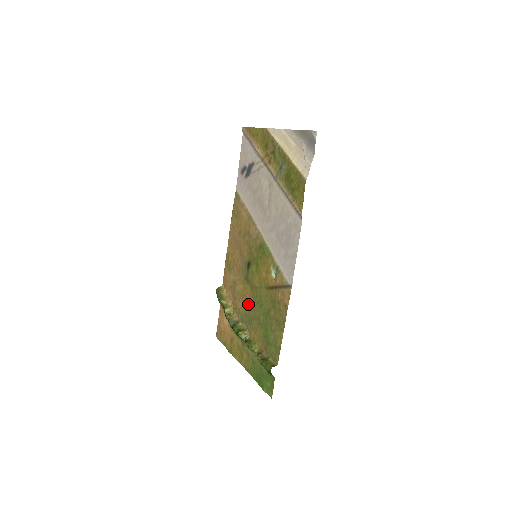
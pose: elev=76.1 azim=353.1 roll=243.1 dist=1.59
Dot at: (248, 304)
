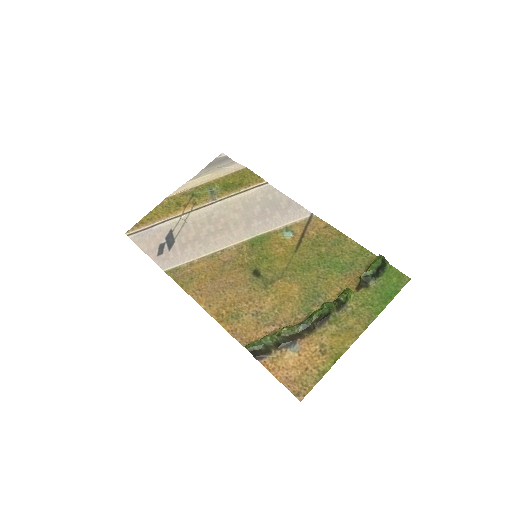
Dot at: (295, 291)
